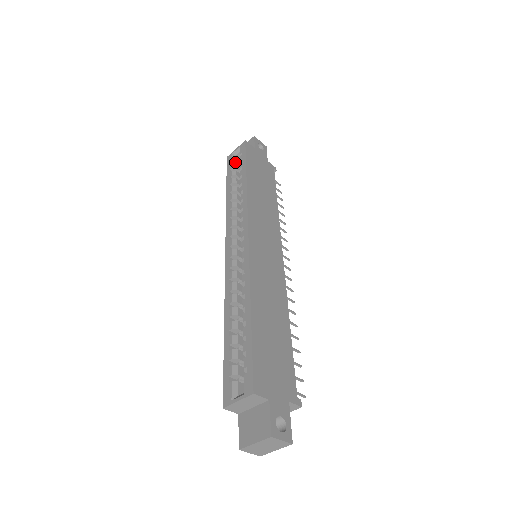
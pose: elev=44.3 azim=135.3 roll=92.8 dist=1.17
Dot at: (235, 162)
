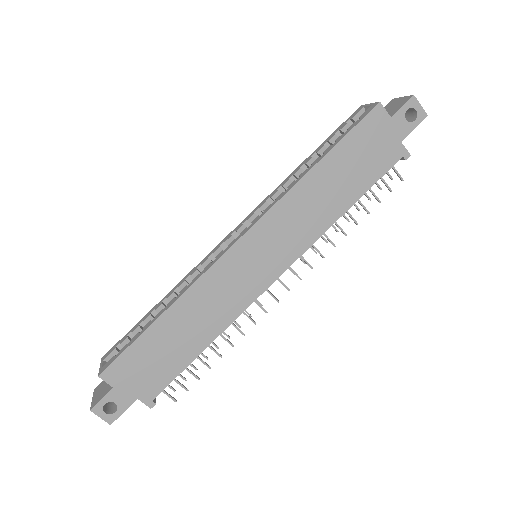
Dot at: occluded
